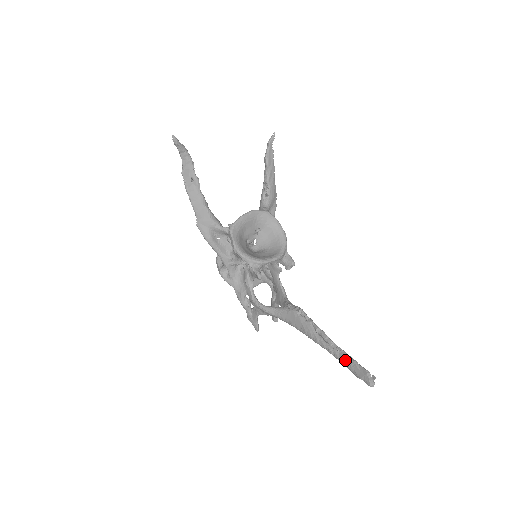
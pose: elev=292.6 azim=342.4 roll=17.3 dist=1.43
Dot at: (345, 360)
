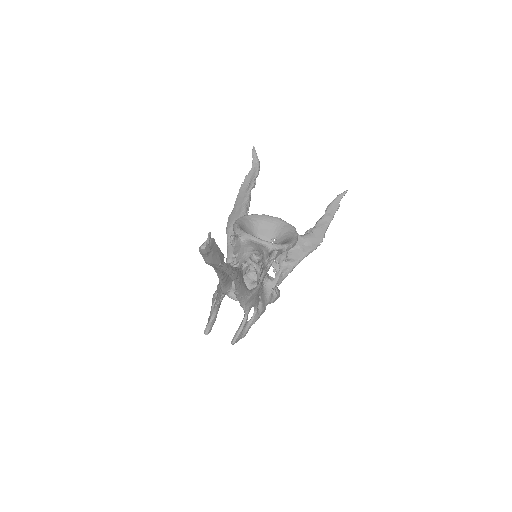
Dot at: occluded
